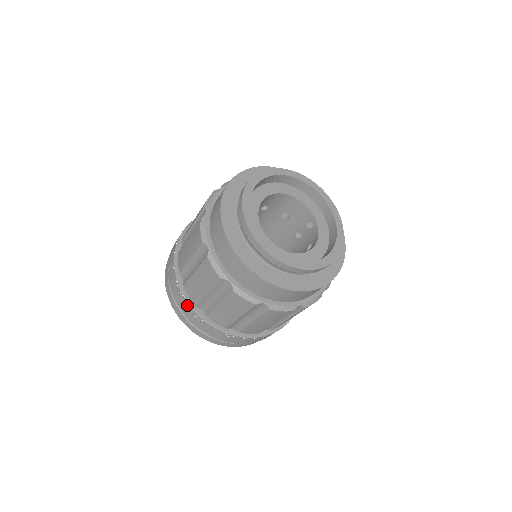
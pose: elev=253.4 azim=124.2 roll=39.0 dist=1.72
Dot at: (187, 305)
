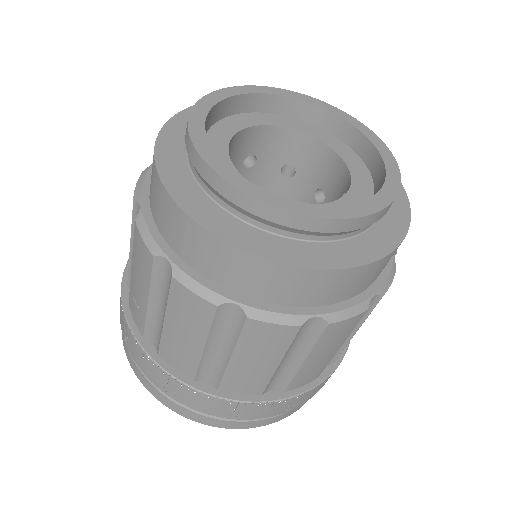
Dot at: occluded
